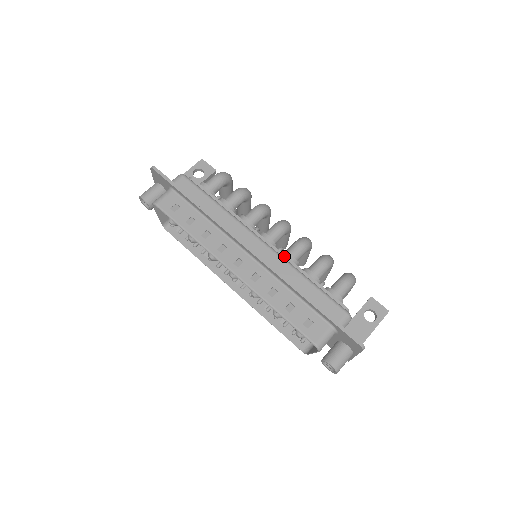
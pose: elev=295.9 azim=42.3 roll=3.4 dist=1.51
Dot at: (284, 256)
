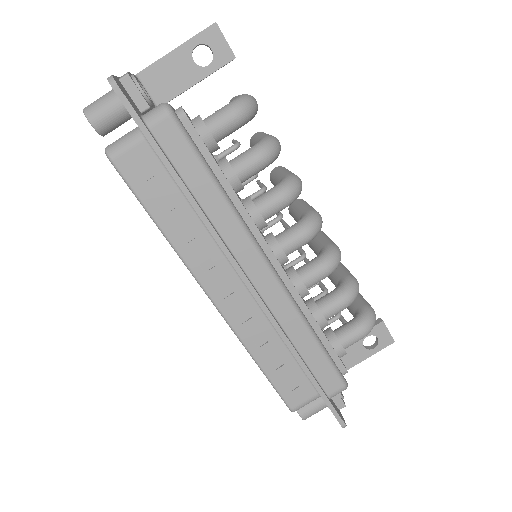
Dot at: (295, 291)
